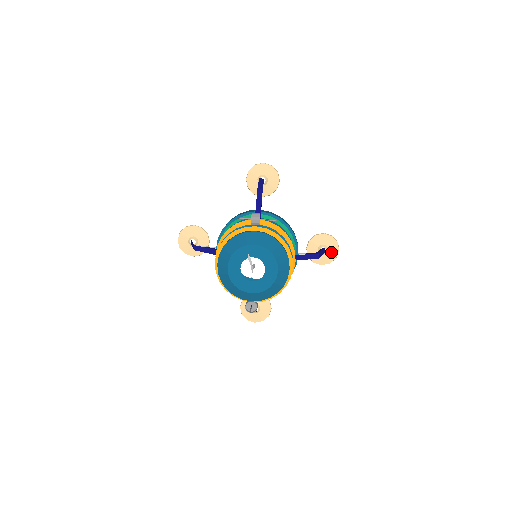
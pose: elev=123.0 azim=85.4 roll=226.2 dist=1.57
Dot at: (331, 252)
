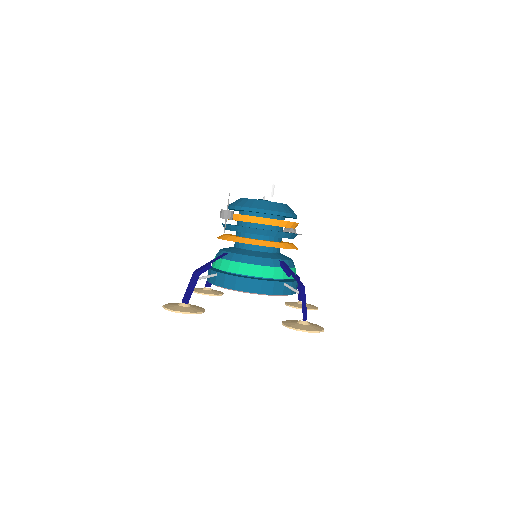
Dot at: (309, 327)
